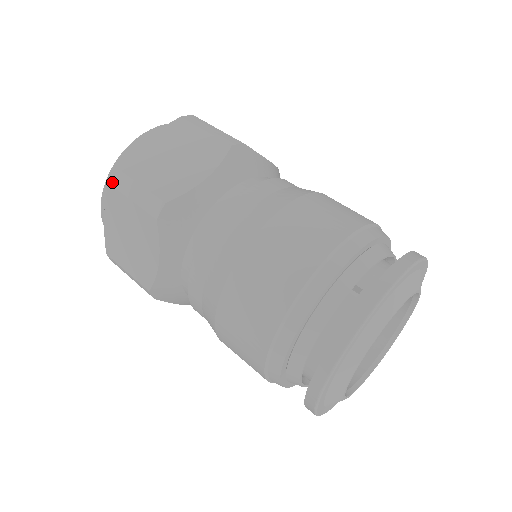
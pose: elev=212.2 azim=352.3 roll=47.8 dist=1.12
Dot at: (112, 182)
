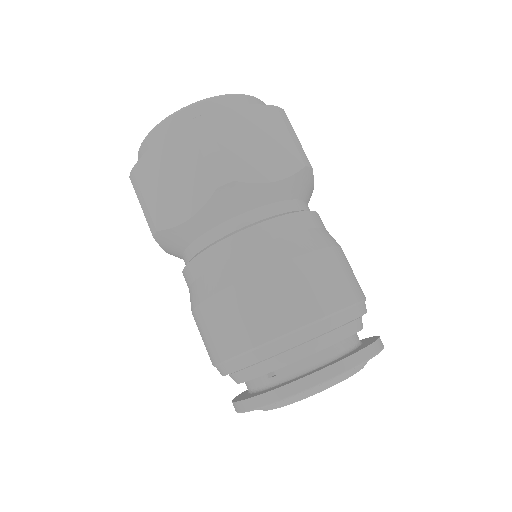
Dot at: (131, 179)
